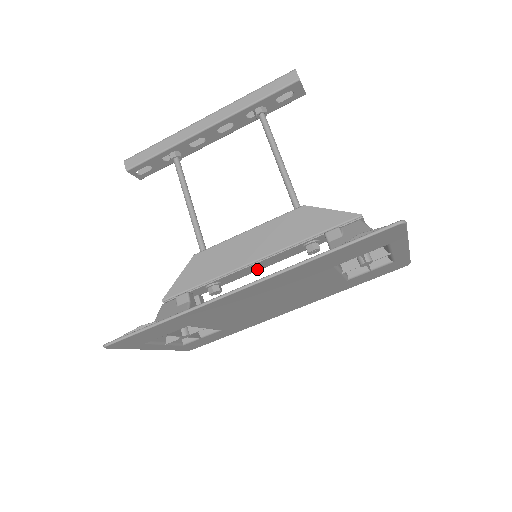
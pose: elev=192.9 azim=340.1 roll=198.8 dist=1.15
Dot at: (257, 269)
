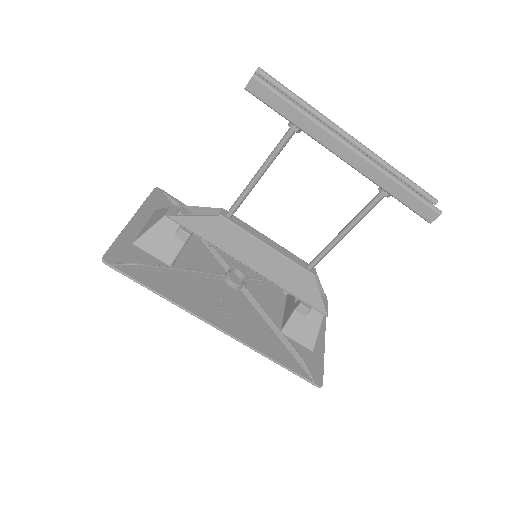
Dot at: occluded
